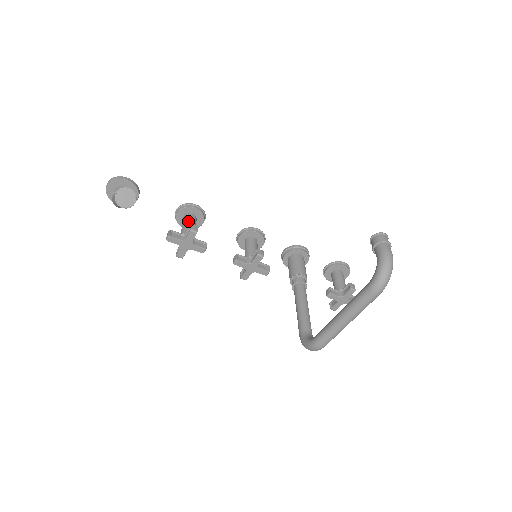
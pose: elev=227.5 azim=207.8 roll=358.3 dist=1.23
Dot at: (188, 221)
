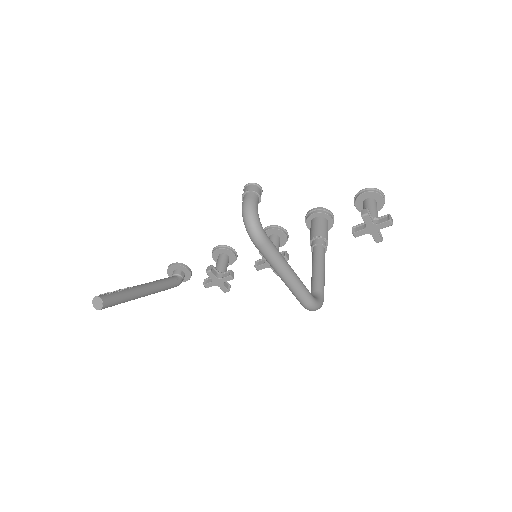
Dot at: (217, 262)
